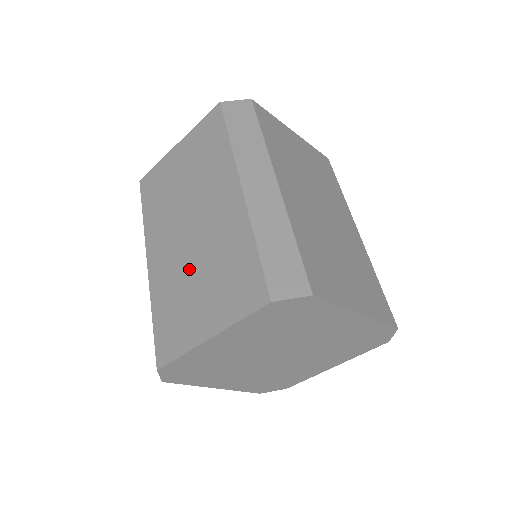
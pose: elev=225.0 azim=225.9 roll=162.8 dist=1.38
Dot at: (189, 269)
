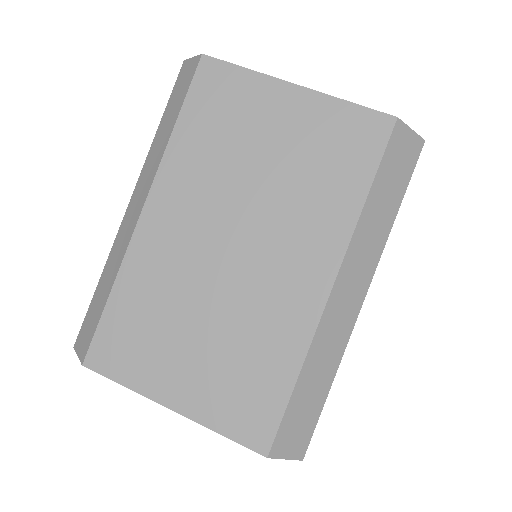
Dot at: occluded
